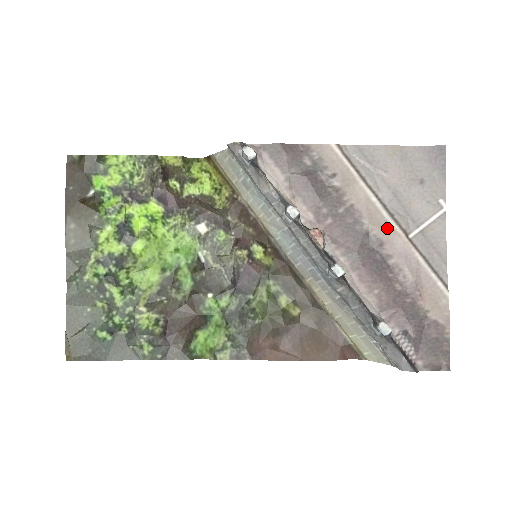
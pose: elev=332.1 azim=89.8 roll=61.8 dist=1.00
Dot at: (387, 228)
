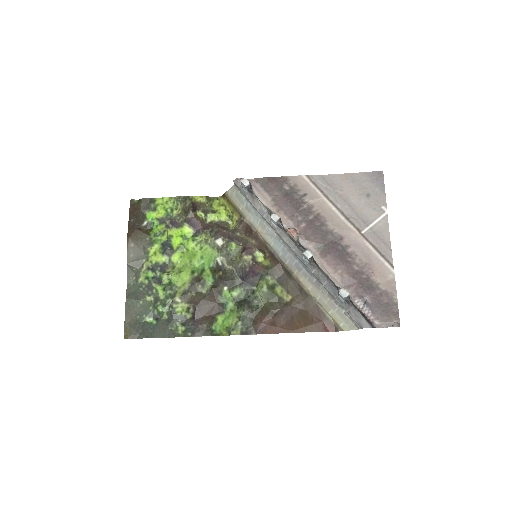
Dot at: (345, 227)
